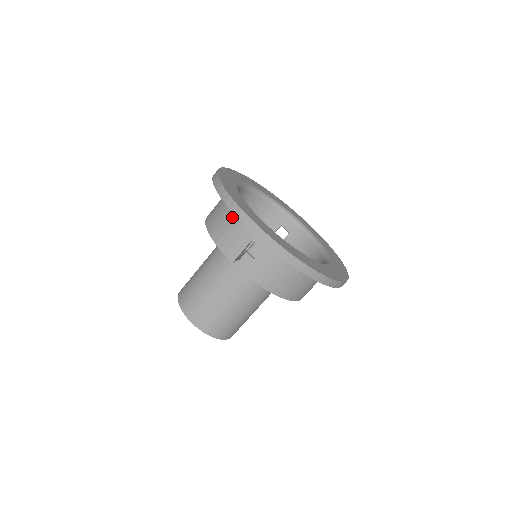
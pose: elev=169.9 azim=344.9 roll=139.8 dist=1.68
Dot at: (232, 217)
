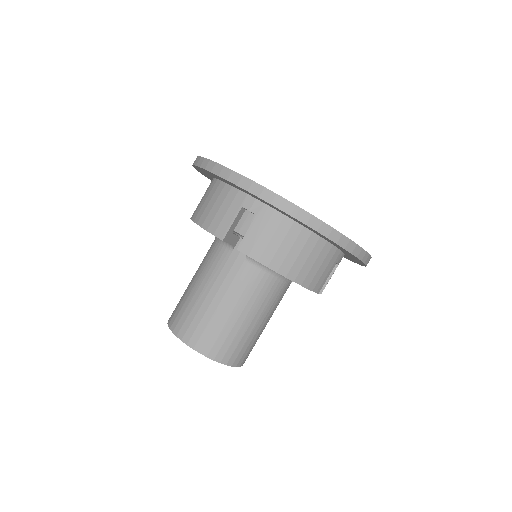
Dot at: (217, 192)
